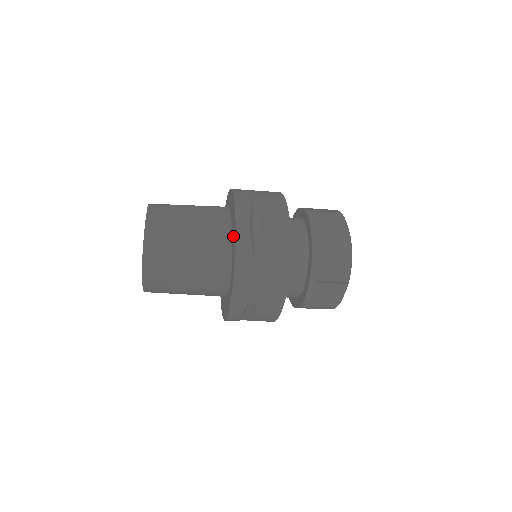
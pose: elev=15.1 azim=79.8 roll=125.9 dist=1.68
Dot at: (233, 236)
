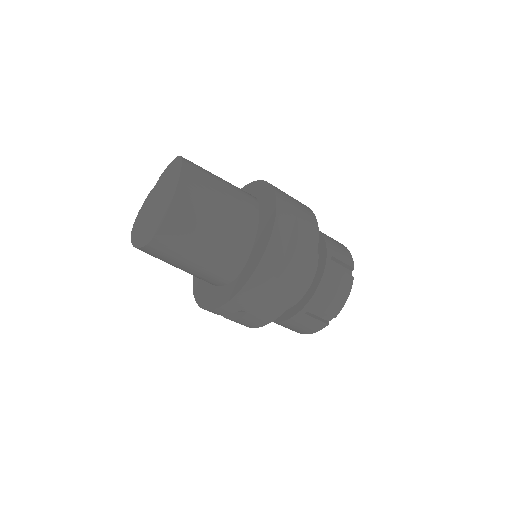
Dot at: (259, 242)
